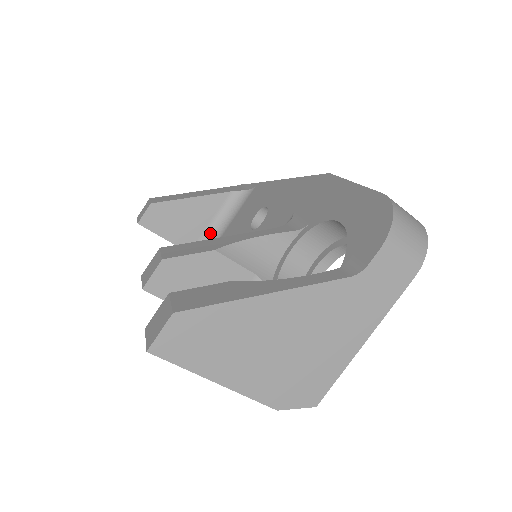
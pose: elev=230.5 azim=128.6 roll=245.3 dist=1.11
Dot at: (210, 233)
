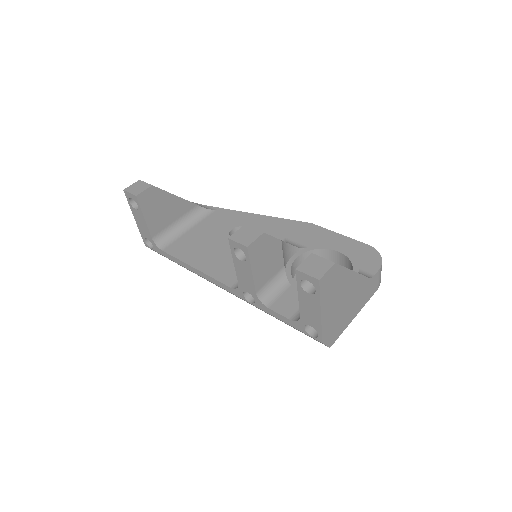
Dot at: (172, 229)
